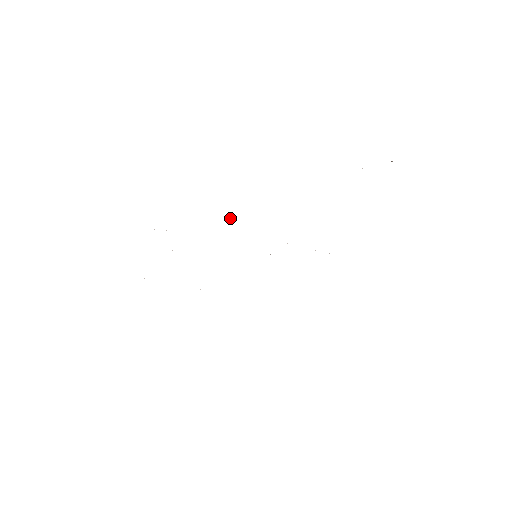
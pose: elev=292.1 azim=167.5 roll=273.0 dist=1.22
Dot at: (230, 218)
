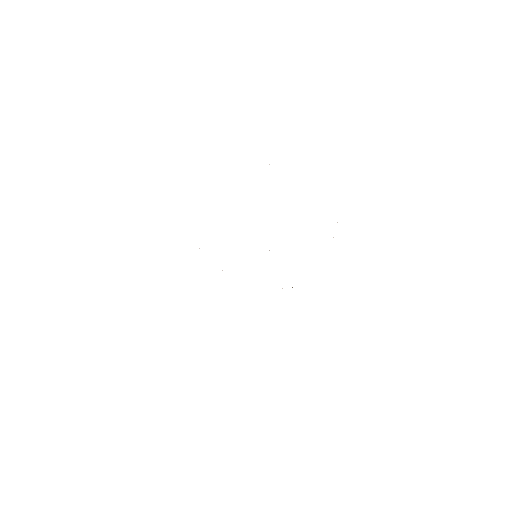
Dot at: occluded
